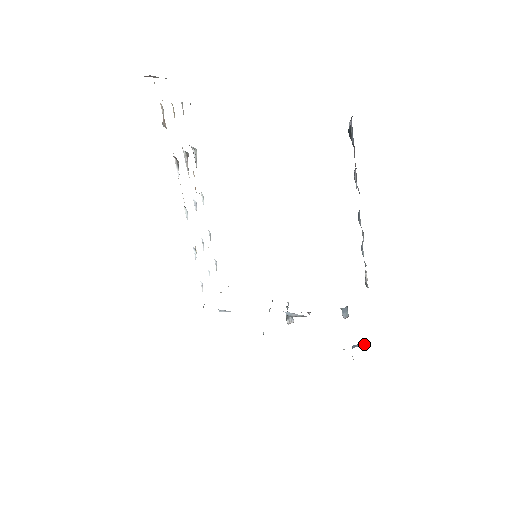
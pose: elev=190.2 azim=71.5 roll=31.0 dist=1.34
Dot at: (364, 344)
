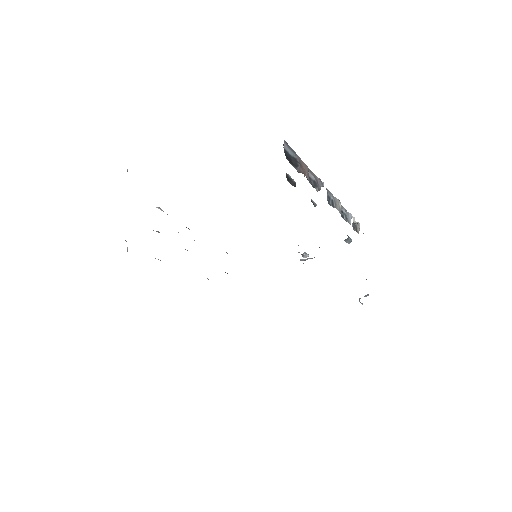
Dot at: (367, 295)
